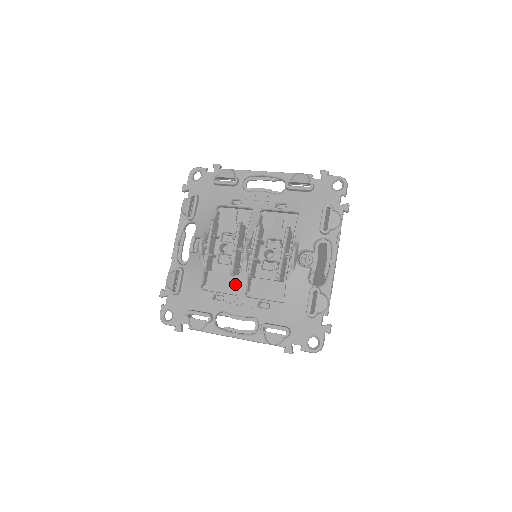
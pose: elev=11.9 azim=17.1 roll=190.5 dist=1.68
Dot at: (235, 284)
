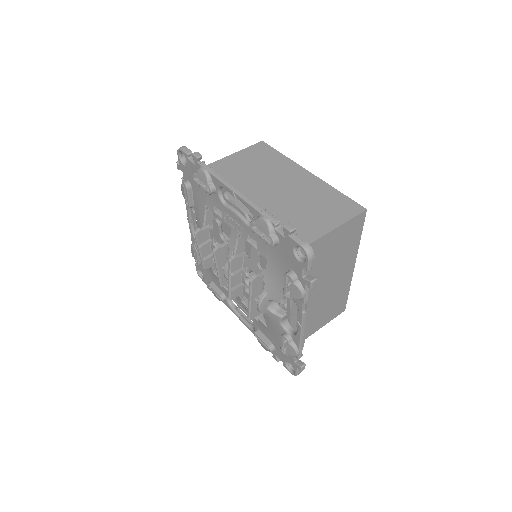
Dot at: occluded
